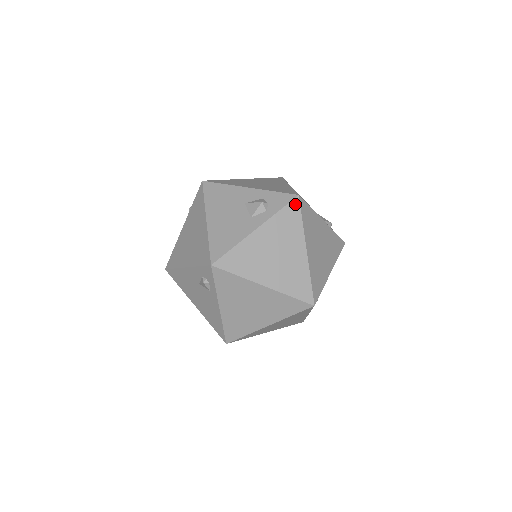
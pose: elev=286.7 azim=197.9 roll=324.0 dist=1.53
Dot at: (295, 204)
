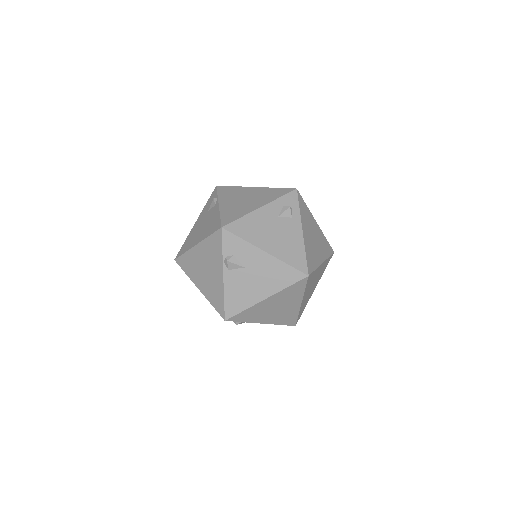
Dot at: occluded
